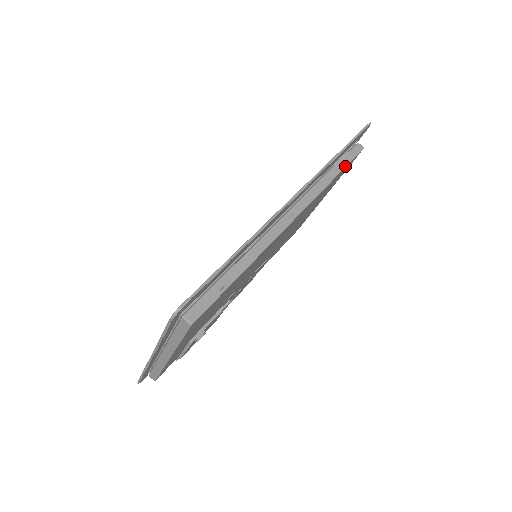
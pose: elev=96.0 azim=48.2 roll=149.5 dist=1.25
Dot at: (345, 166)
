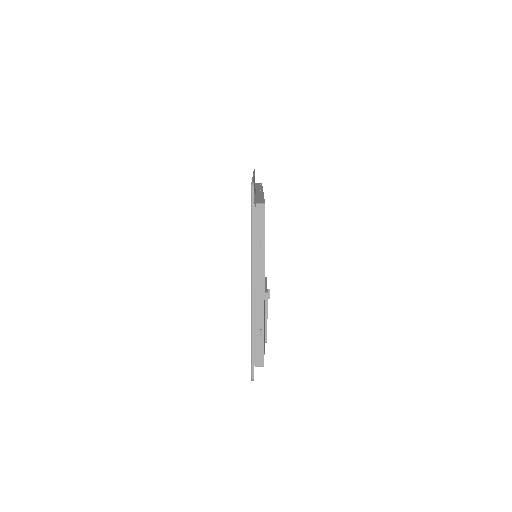
Dot at: occluded
